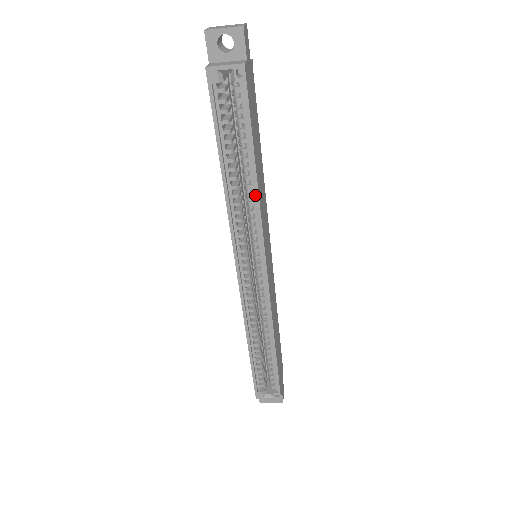
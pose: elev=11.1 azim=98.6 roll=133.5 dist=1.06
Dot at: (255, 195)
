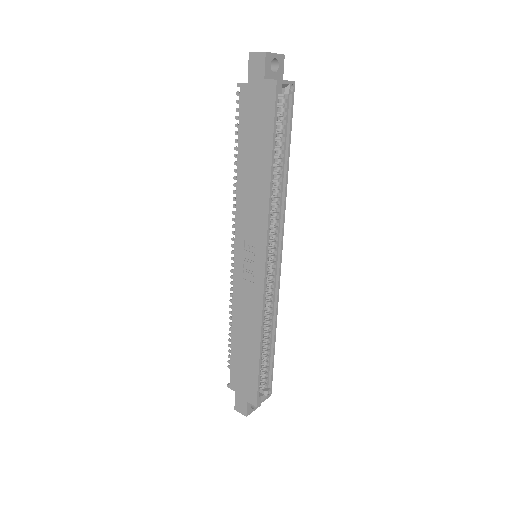
Dot at: (285, 190)
